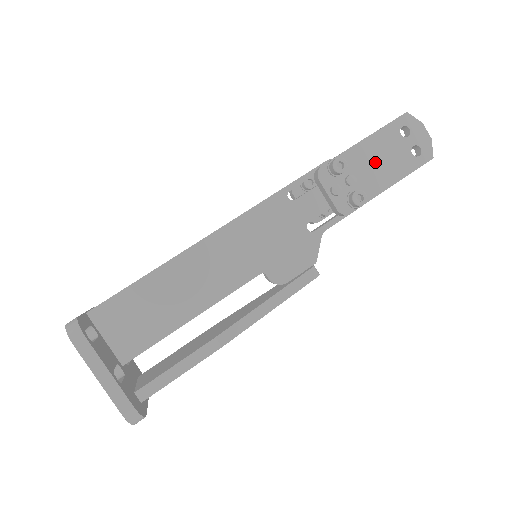
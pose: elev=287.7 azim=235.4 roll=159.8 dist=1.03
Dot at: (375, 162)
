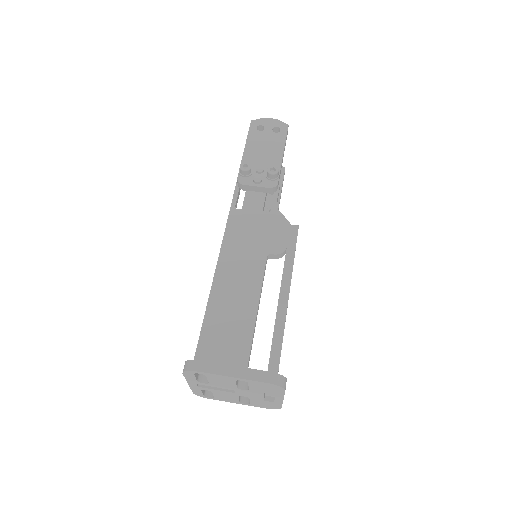
Dot at: (262, 152)
